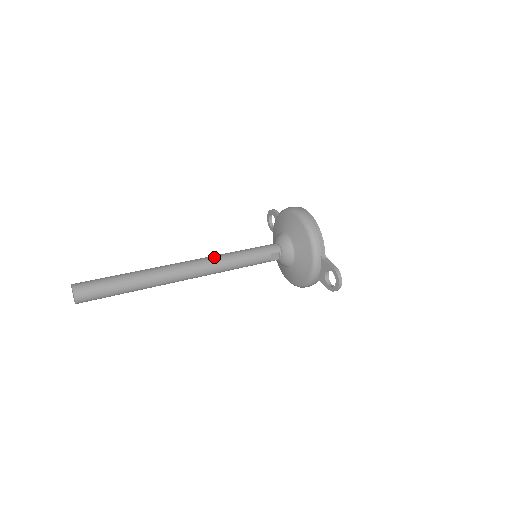
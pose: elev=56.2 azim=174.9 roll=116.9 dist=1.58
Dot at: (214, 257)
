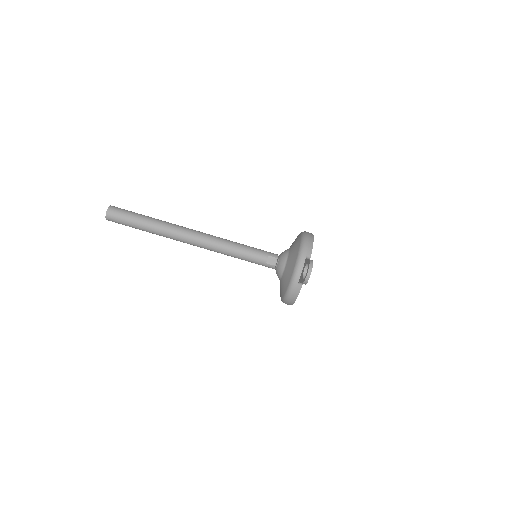
Dot at: occluded
